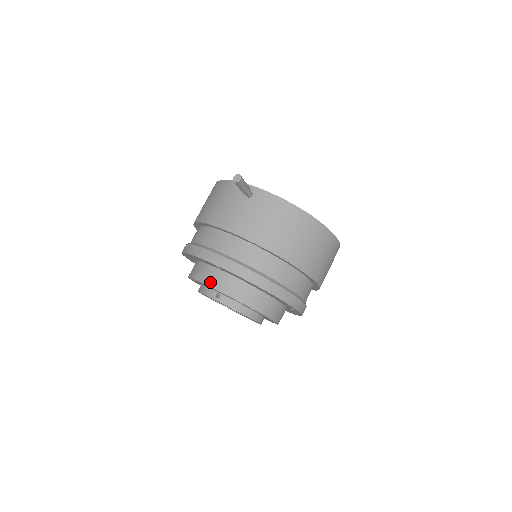
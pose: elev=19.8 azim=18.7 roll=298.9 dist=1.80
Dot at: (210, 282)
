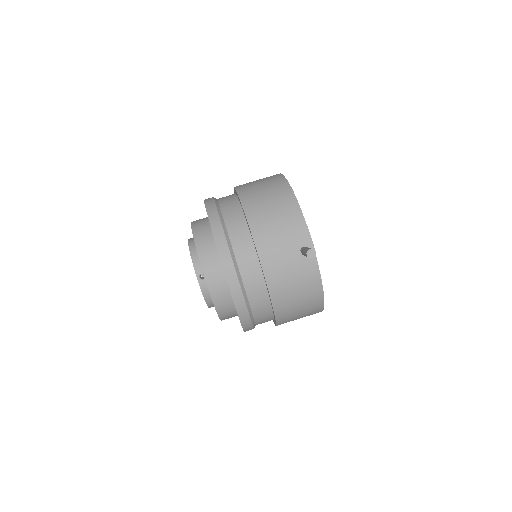
Dot at: (207, 271)
